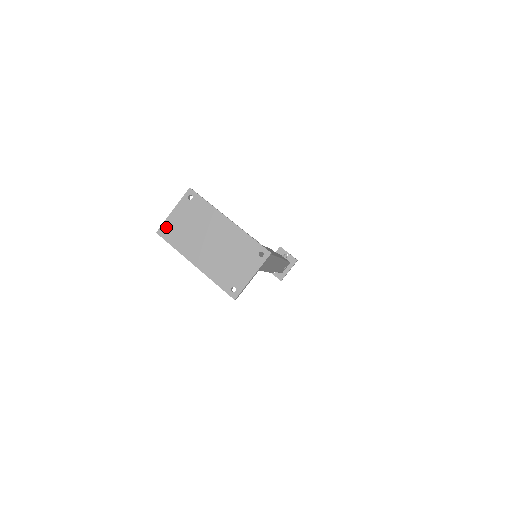
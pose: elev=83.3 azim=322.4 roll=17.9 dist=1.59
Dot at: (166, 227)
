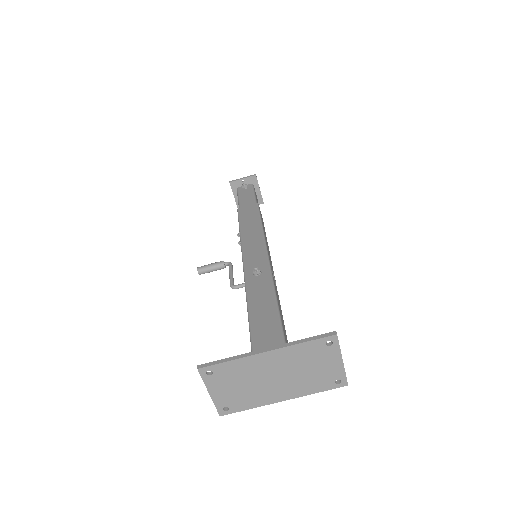
Dot at: (222, 407)
